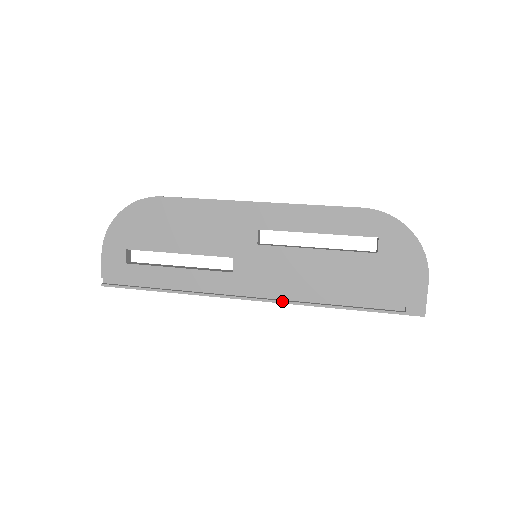
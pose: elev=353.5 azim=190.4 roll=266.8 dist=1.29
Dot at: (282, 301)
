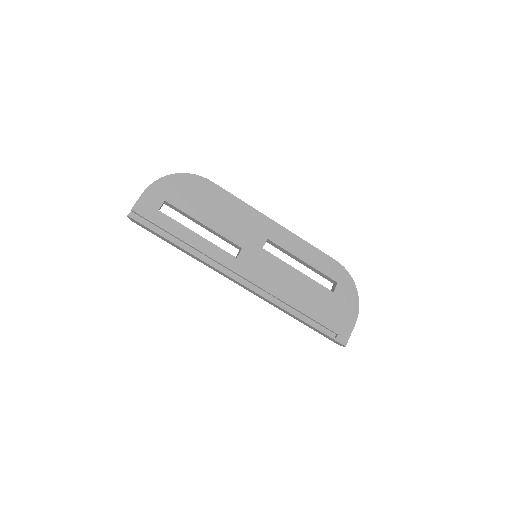
Dot at: (262, 294)
